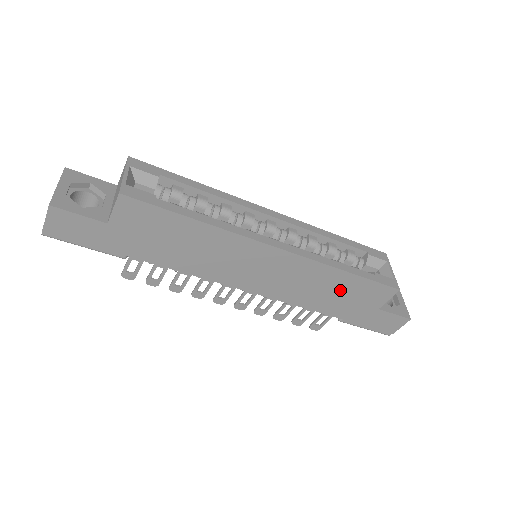
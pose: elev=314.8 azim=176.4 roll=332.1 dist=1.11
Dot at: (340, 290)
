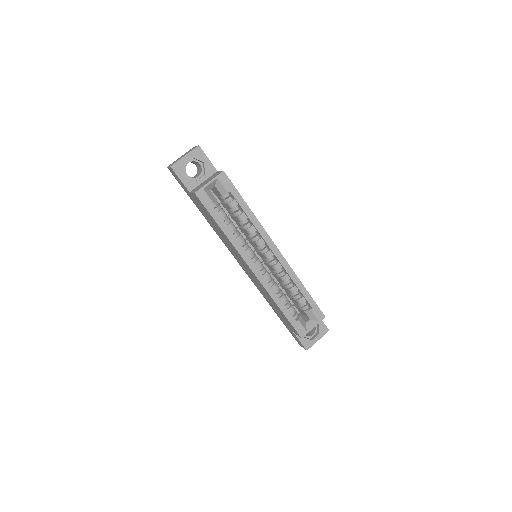
Dot at: occluded
